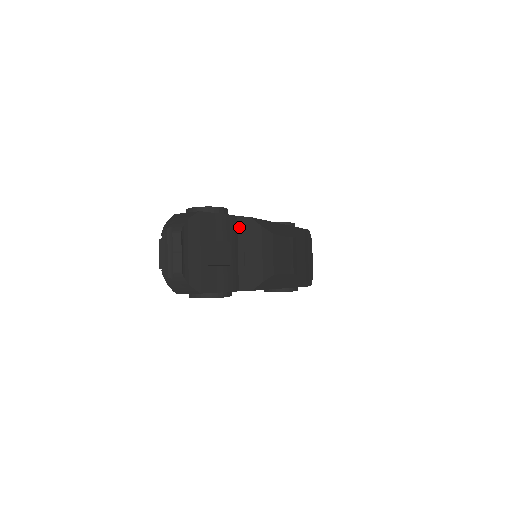
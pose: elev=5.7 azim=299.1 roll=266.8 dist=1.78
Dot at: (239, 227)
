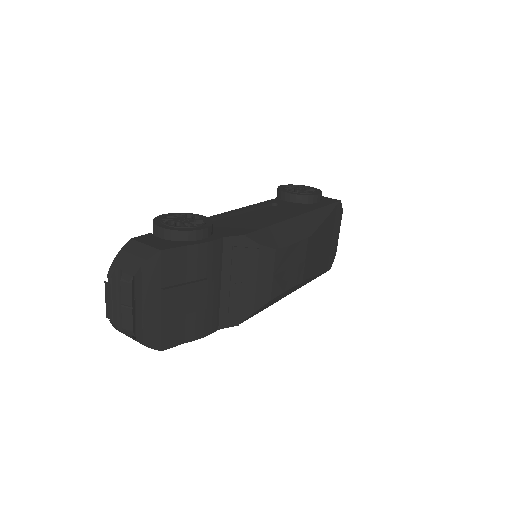
Dot at: (225, 251)
